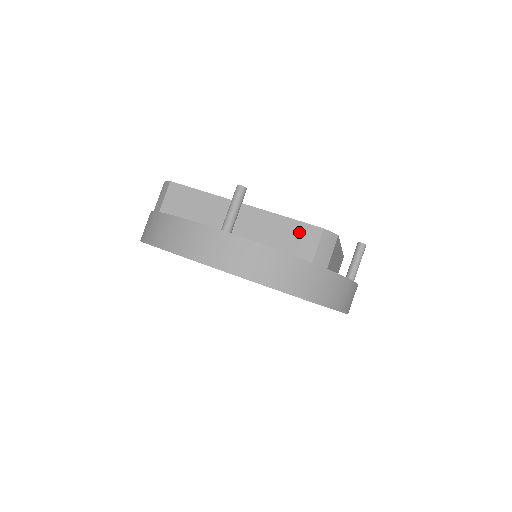
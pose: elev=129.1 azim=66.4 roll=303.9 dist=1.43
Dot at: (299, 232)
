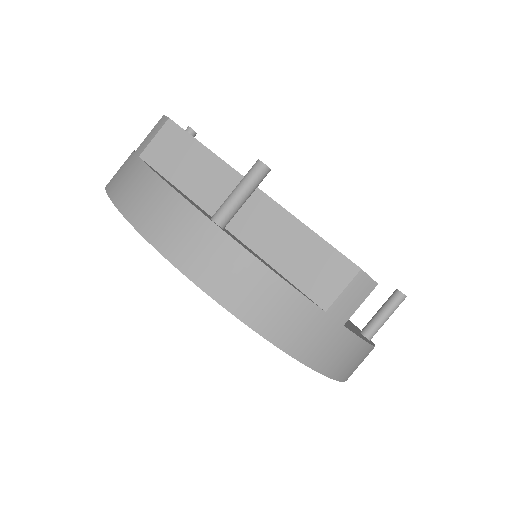
Dot at: (323, 260)
